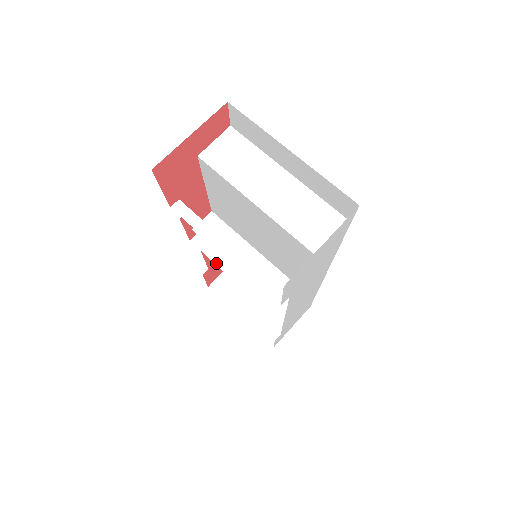
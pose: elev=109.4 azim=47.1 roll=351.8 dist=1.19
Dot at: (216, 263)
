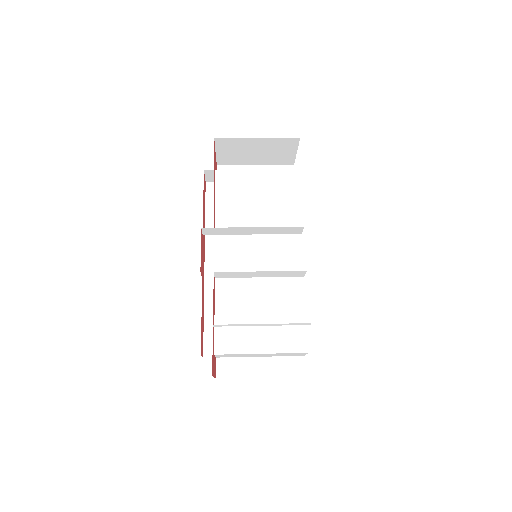
Dot at: (231, 272)
